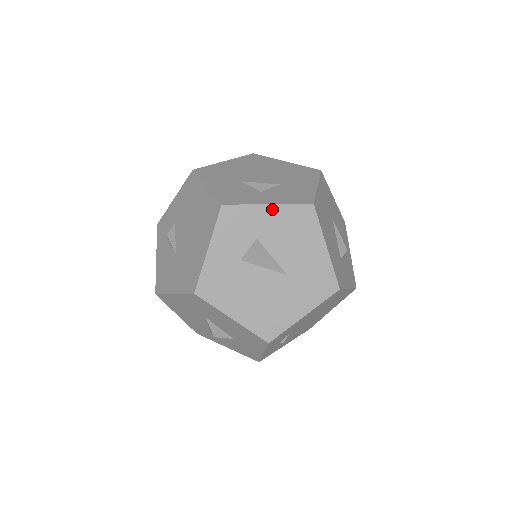
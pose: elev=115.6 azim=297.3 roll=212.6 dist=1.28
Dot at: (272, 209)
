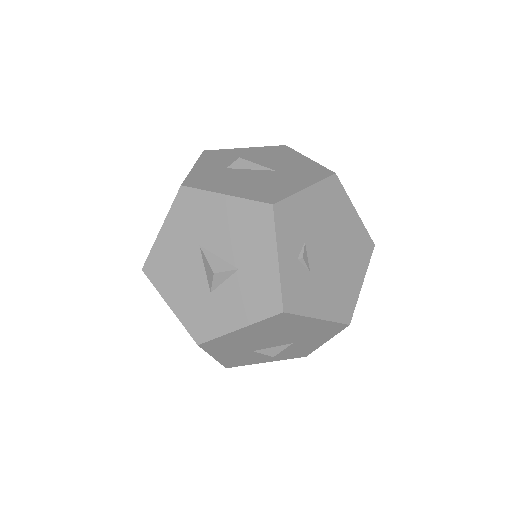
Dot at: (249, 149)
